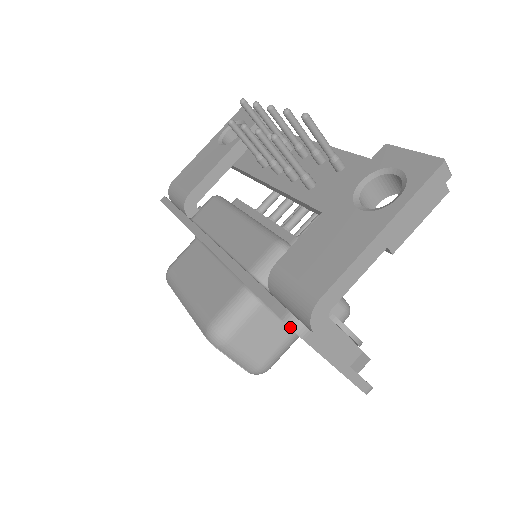
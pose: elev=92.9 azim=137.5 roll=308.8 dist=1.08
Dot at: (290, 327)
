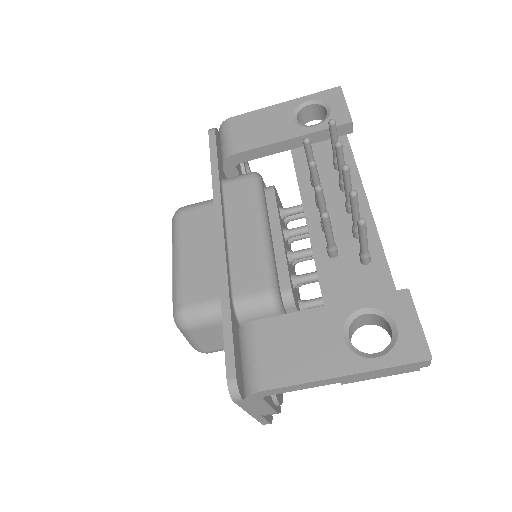
Dot at: (229, 391)
